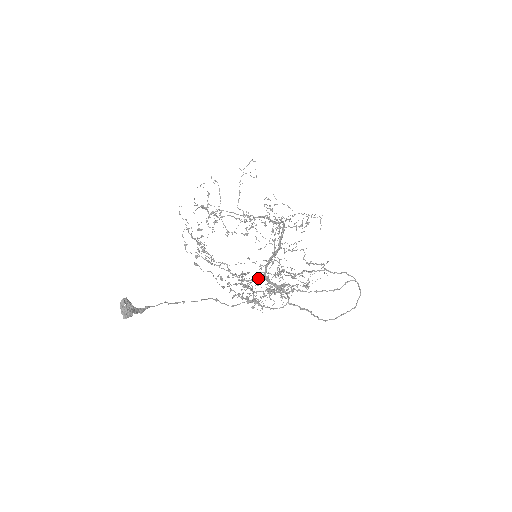
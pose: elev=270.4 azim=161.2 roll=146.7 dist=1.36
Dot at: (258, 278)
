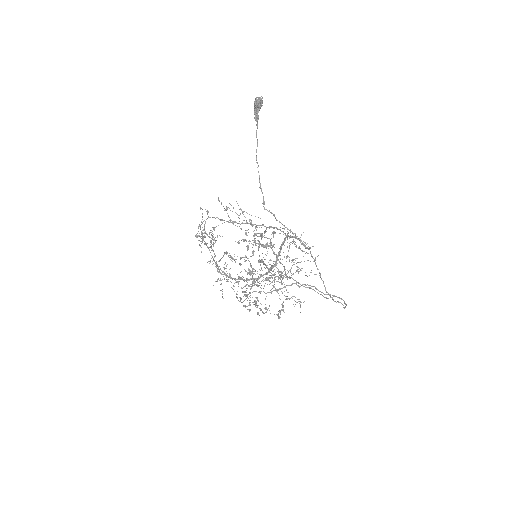
Dot at: occluded
